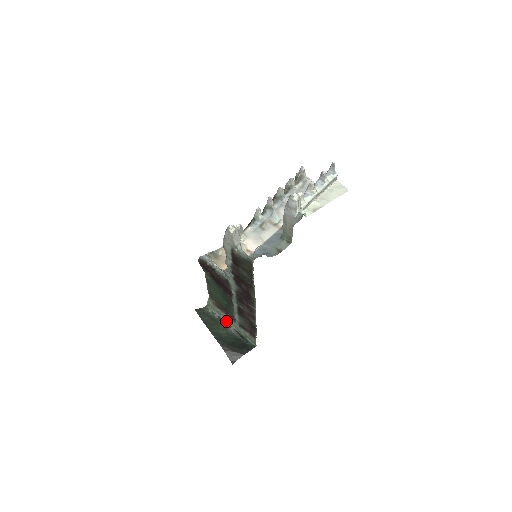
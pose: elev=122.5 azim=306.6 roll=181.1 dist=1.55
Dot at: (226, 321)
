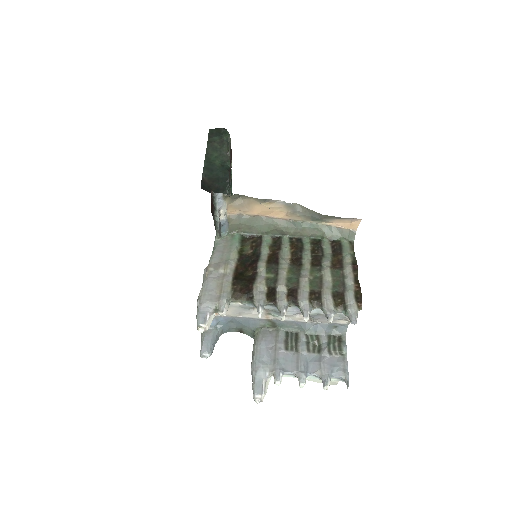
Dot at: occluded
